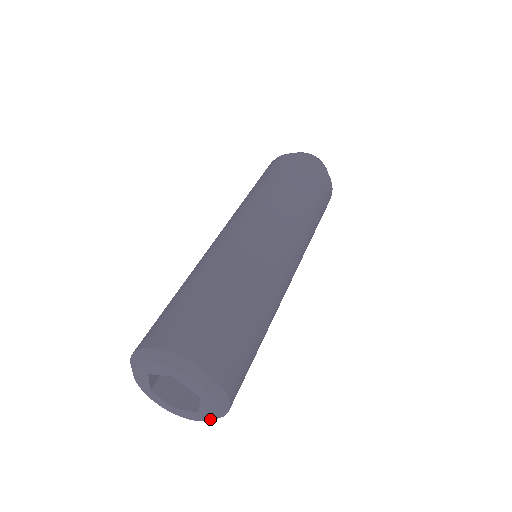
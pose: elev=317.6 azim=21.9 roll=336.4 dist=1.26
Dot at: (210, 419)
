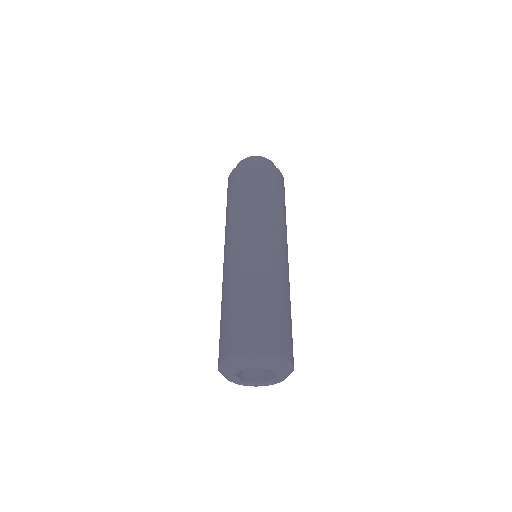
Dot at: (286, 376)
